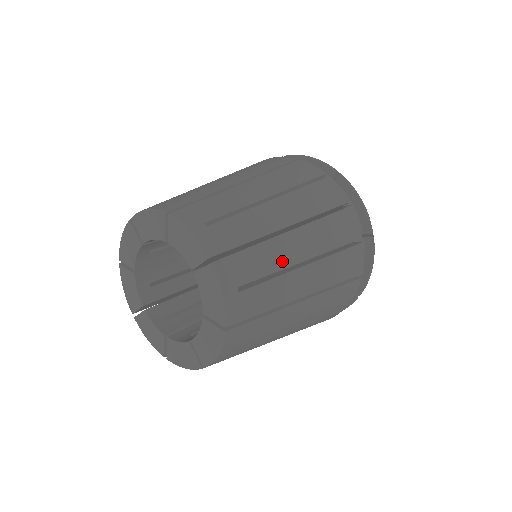
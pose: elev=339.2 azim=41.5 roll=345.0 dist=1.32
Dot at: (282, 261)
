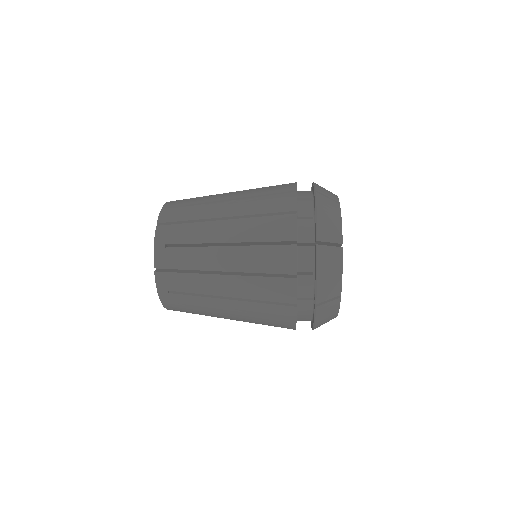
Dot at: (212, 199)
